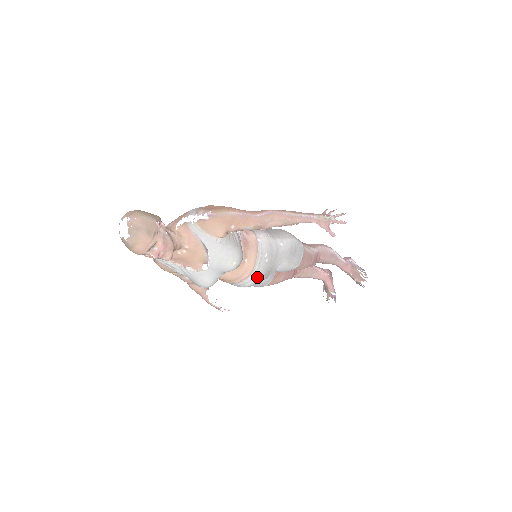
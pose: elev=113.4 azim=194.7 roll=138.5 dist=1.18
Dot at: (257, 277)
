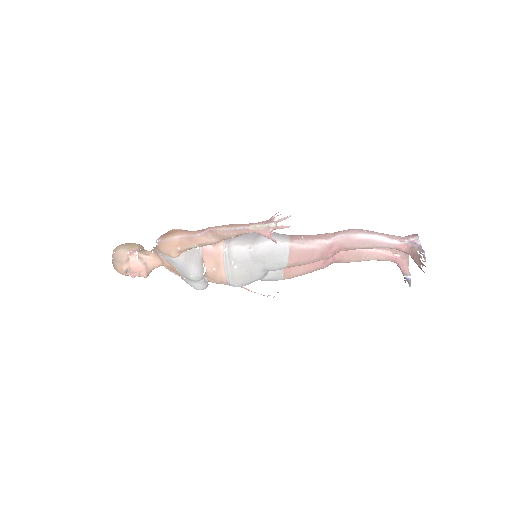
Dot at: (234, 281)
